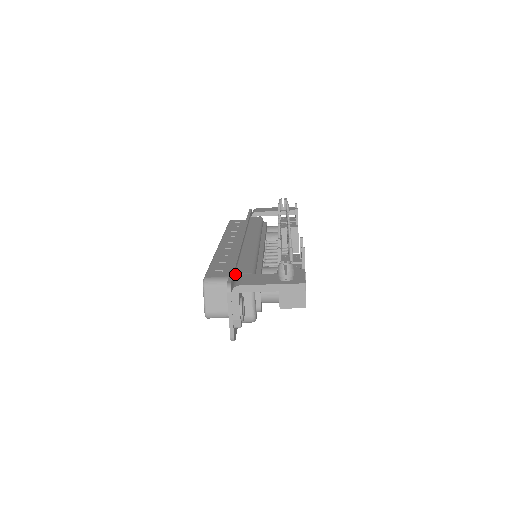
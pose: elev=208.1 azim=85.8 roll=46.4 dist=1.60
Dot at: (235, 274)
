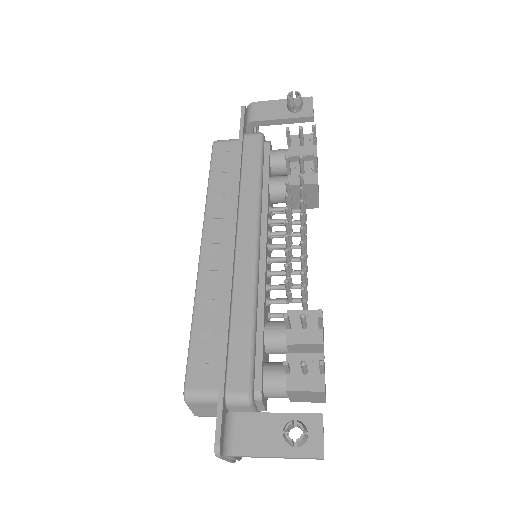
Dot at: (225, 394)
